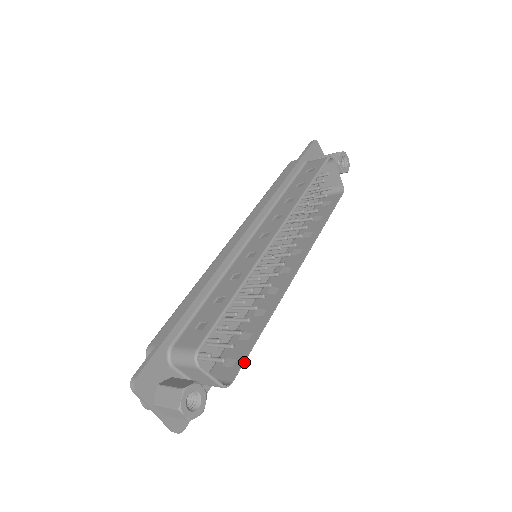
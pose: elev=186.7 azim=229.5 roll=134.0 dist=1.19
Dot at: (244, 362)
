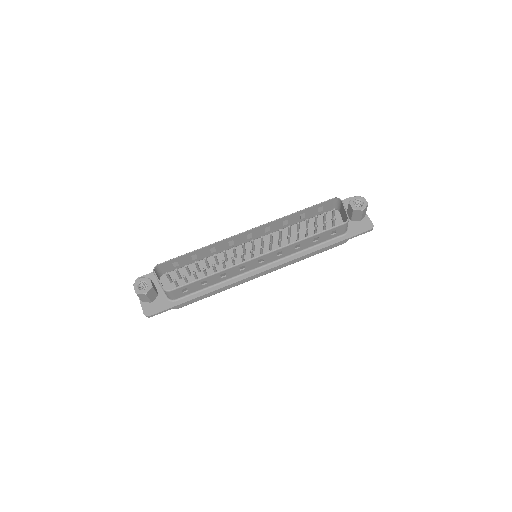
Dot at: (184, 285)
